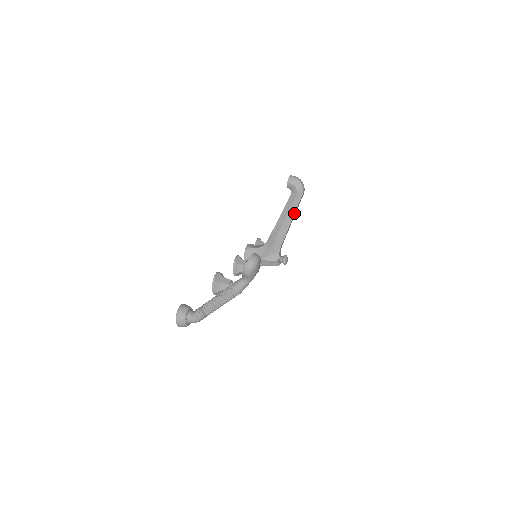
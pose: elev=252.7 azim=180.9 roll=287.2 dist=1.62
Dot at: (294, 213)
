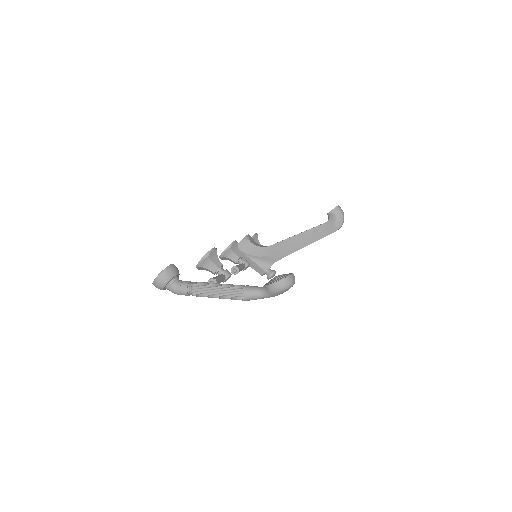
Dot at: (315, 241)
